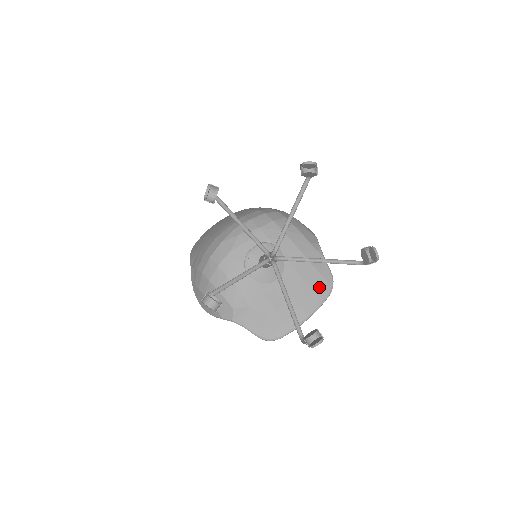
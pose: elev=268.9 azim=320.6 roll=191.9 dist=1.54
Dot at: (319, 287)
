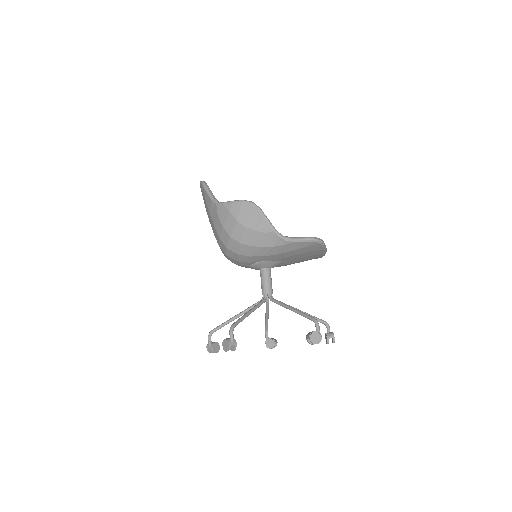
Dot at: (312, 249)
